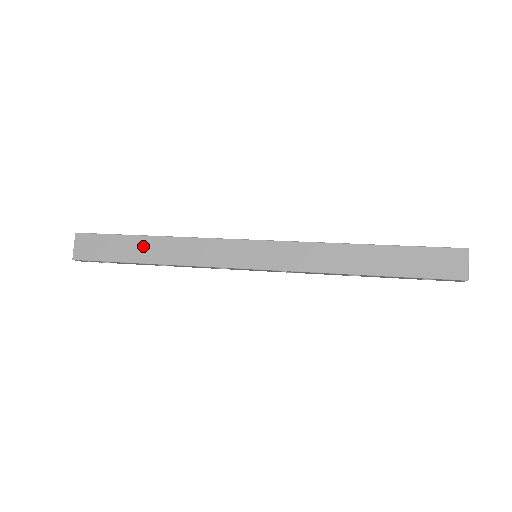
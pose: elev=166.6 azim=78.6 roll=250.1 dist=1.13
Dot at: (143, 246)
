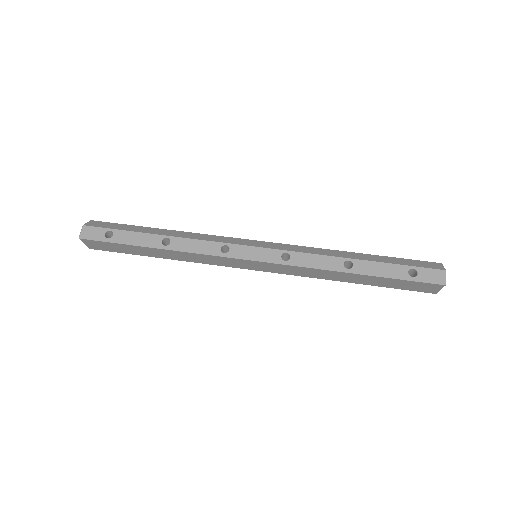
Dot at: (150, 251)
